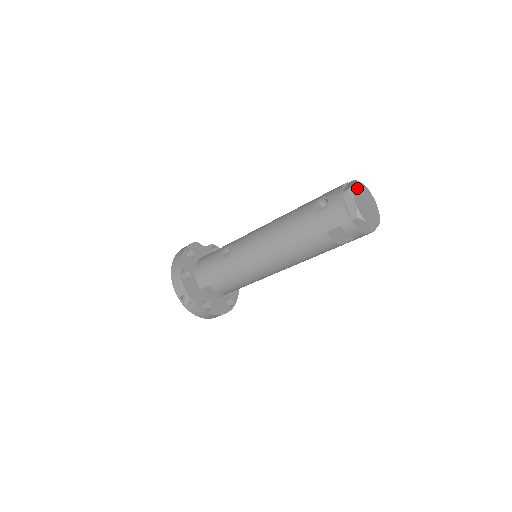
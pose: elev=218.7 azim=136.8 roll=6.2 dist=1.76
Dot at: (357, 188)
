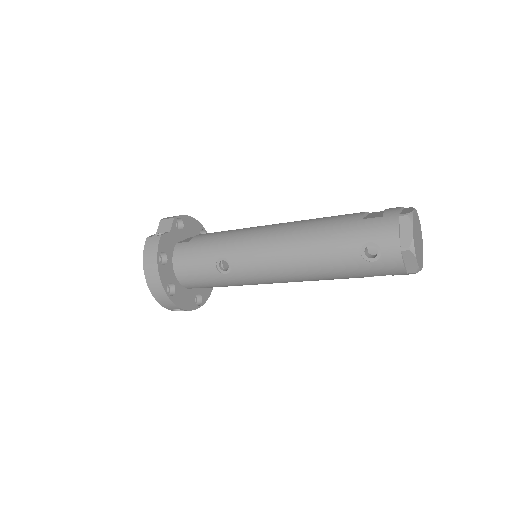
Dot at: (414, 232)
